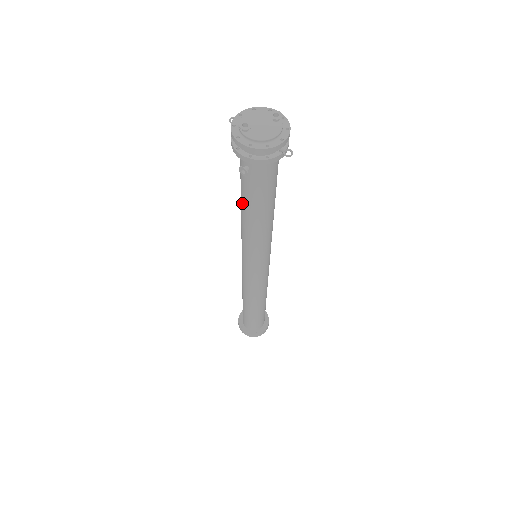
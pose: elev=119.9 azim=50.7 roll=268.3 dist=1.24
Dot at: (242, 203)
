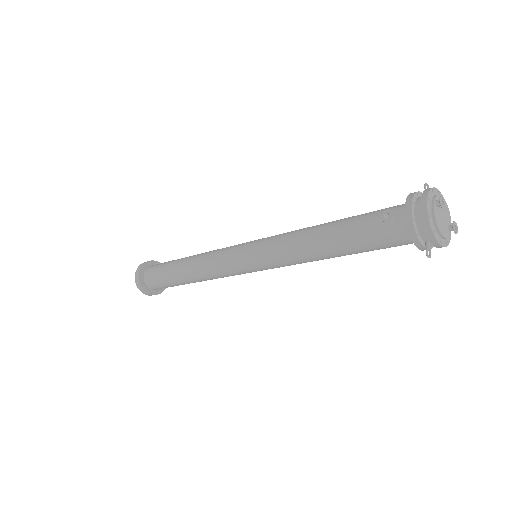
Dot at: (334, 224)
